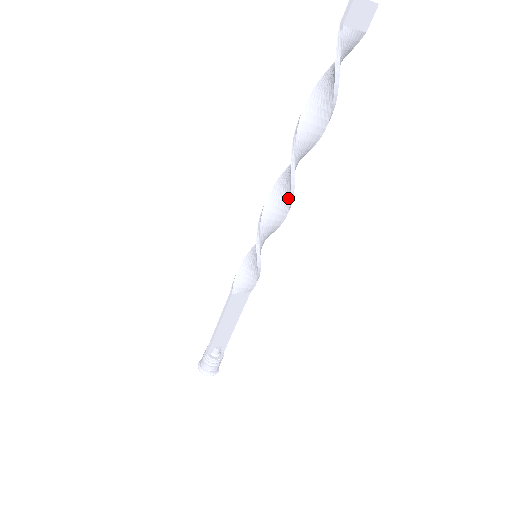
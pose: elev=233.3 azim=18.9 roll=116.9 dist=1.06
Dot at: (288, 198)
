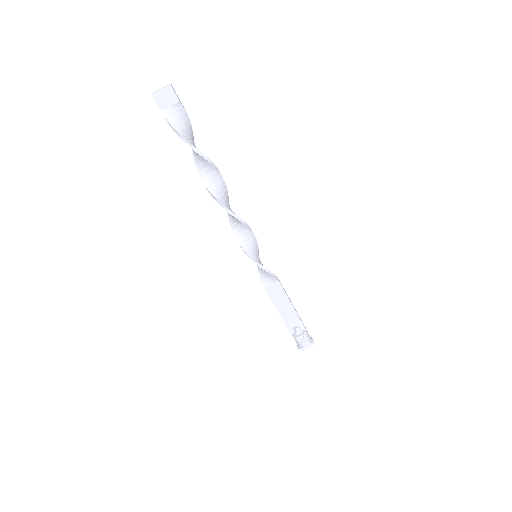
Dot at: occluded
